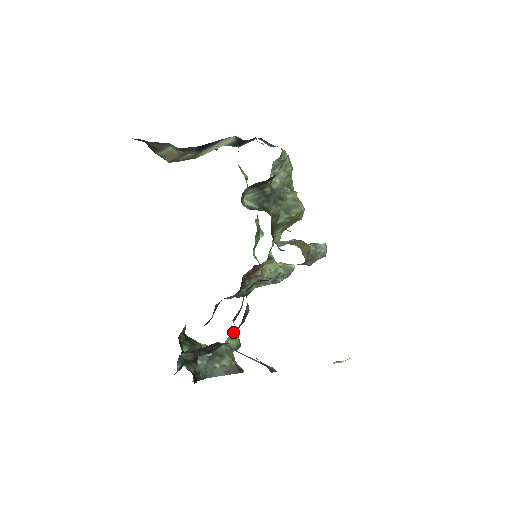
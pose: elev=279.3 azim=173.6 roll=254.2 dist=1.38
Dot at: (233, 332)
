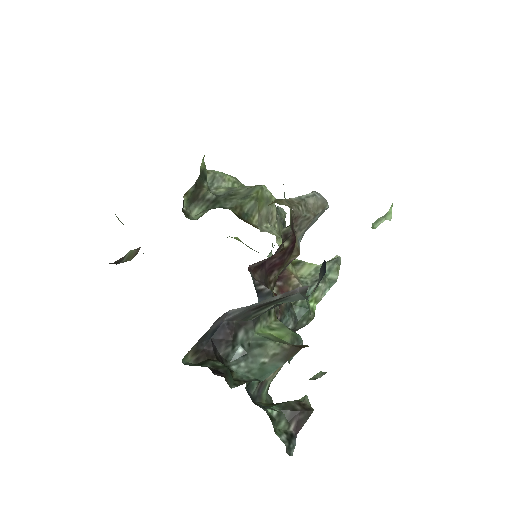
Dot at: (271, 324)
